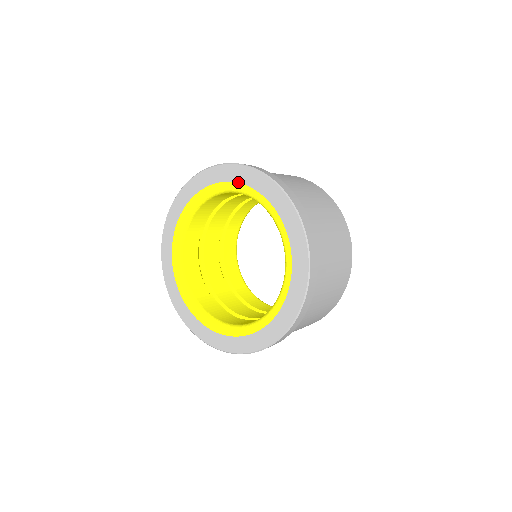
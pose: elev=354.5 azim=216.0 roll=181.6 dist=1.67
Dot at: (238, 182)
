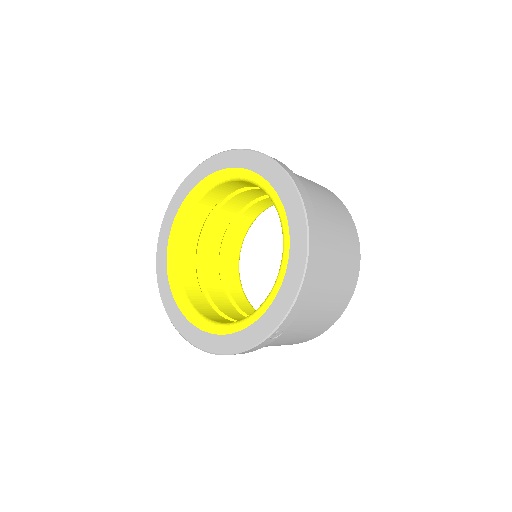
Dot at: (199, 181)
